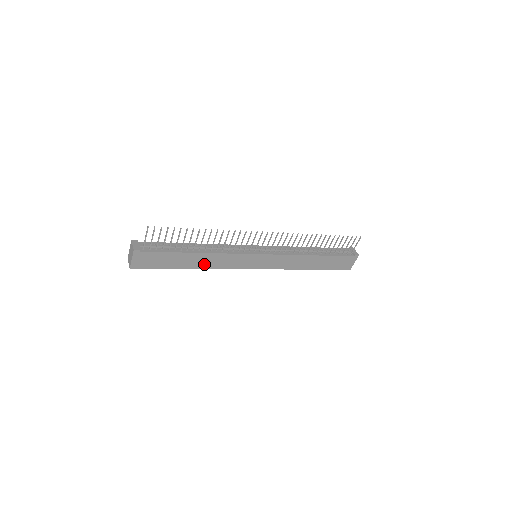
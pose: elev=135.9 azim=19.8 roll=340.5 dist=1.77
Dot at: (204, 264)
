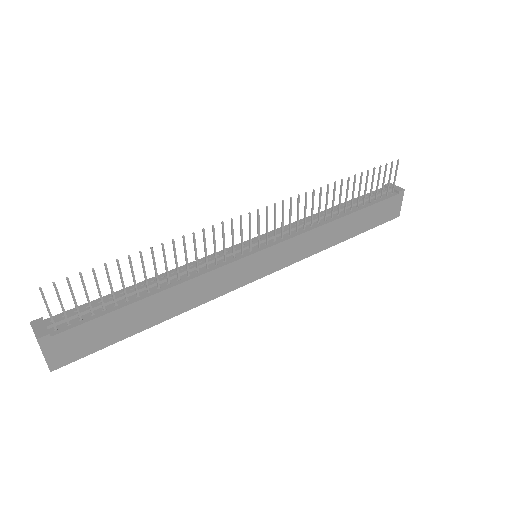
Dot at: (178, 306)
